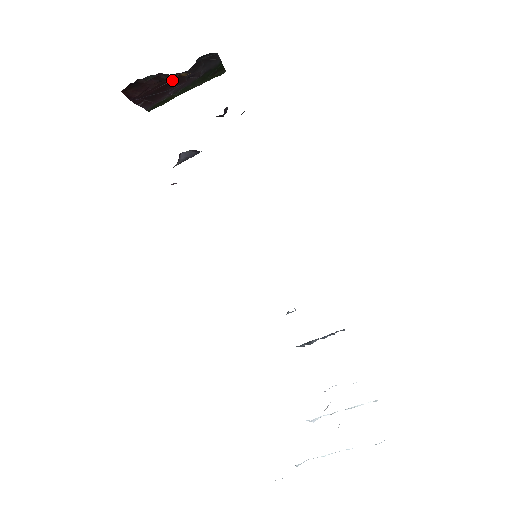
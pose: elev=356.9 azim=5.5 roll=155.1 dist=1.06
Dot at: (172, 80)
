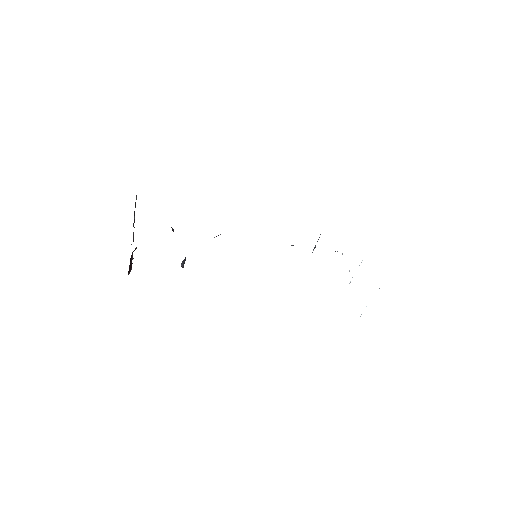
Dot at: occluded
